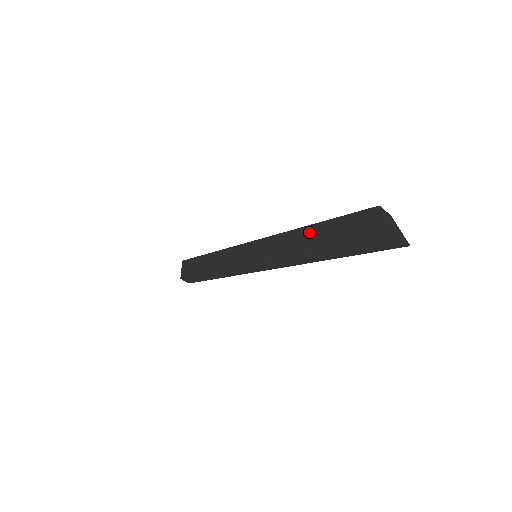
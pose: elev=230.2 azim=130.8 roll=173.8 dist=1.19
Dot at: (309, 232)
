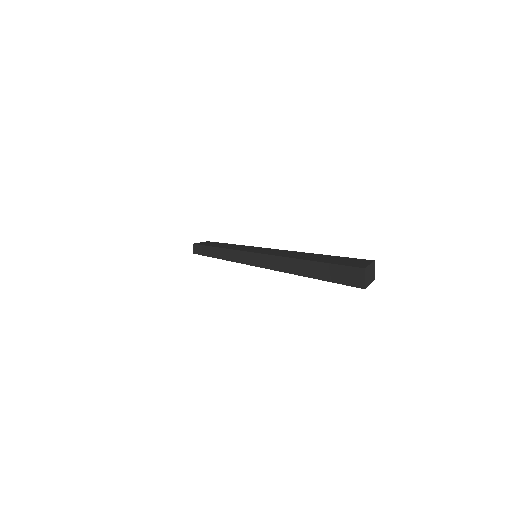
Dot at: (308, 254)
